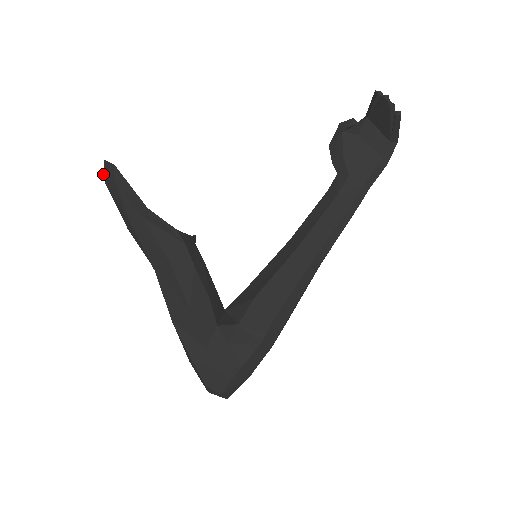
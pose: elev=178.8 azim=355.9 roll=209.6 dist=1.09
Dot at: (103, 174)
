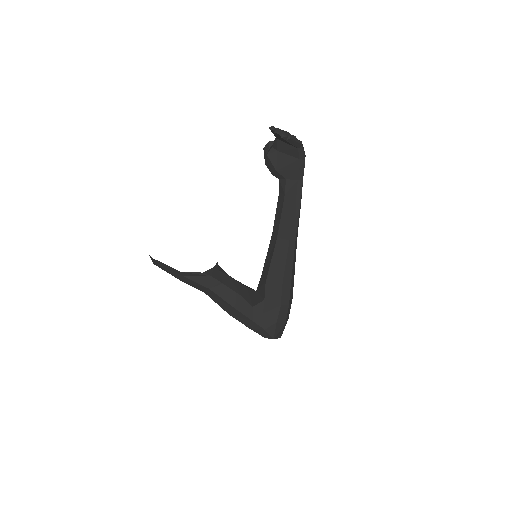
Dot at: occluded
